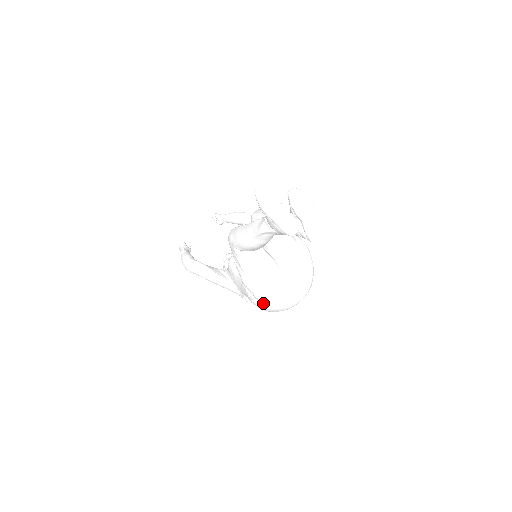
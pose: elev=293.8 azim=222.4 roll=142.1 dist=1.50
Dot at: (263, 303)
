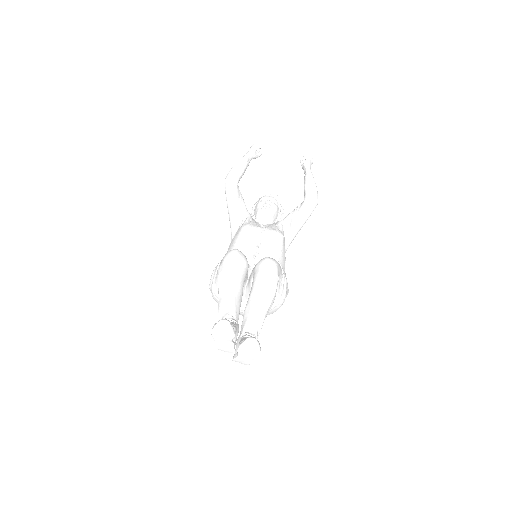
Dot at: occluded
